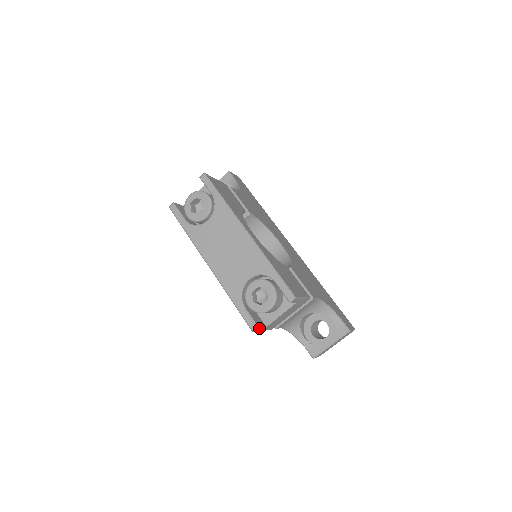
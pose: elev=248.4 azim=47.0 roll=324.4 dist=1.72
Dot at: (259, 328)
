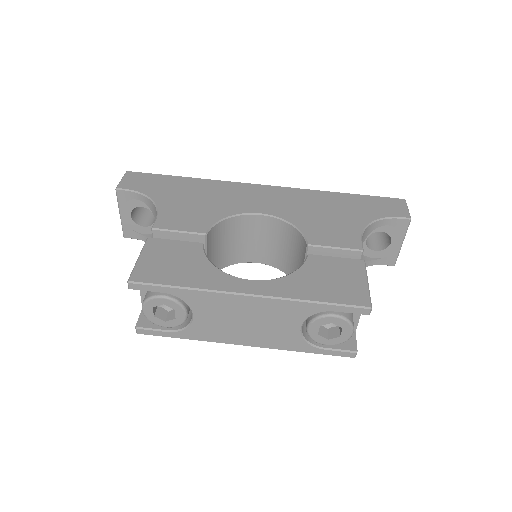
Dot at: (356, 349)
